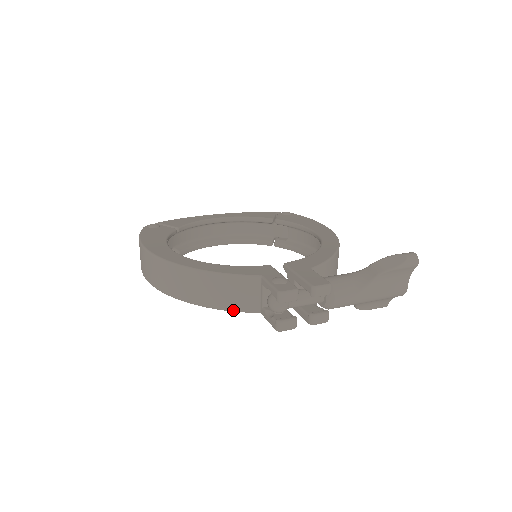
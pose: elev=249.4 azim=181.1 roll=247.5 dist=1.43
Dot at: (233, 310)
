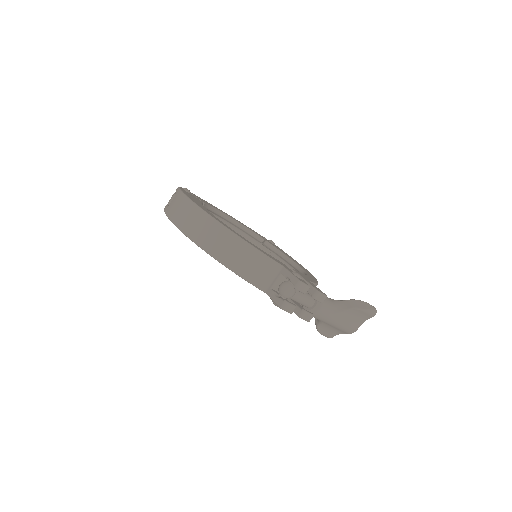
Dot at: (248, 280)
